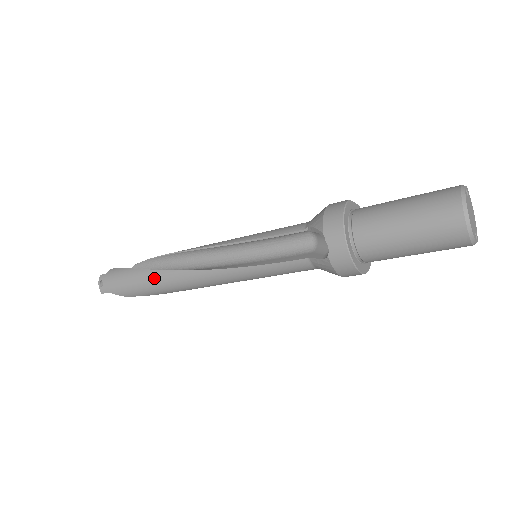
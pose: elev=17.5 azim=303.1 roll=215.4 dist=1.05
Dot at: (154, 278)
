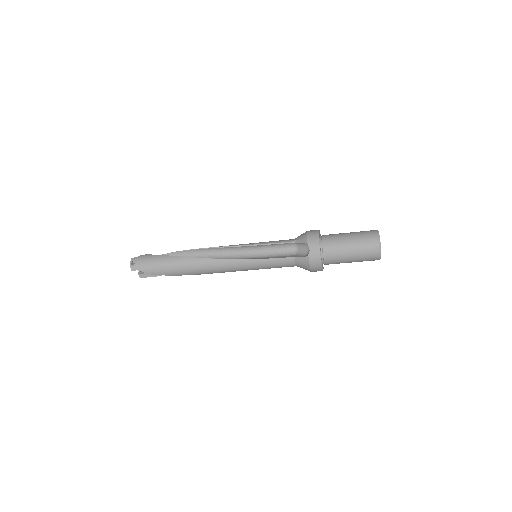
Dot at: (182, 262)
